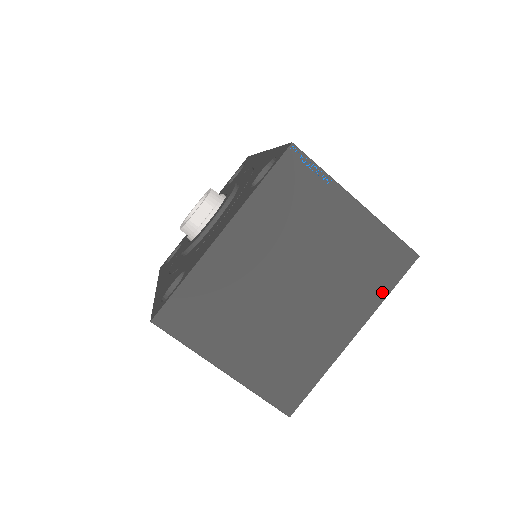
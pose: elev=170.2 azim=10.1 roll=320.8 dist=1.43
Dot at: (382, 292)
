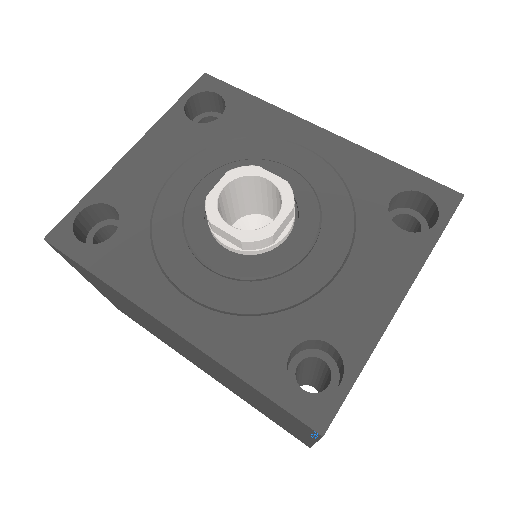
Dot at: occluded
